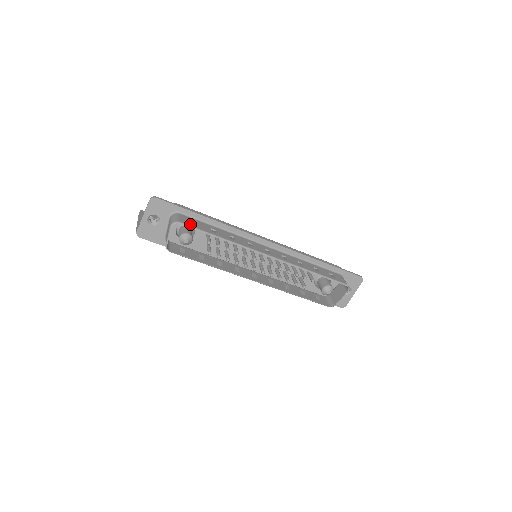
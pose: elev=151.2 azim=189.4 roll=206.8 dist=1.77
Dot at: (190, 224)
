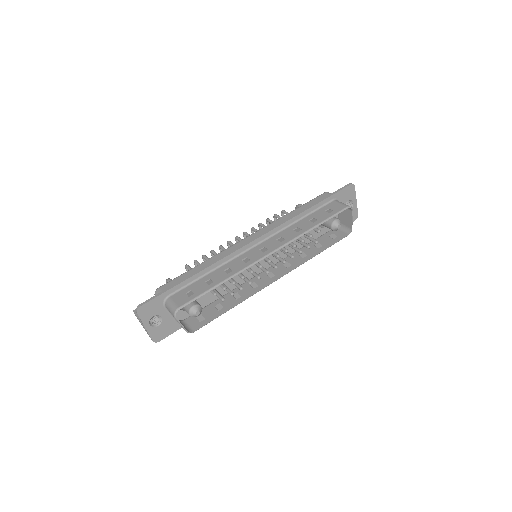
Dot at: (187, 299)
